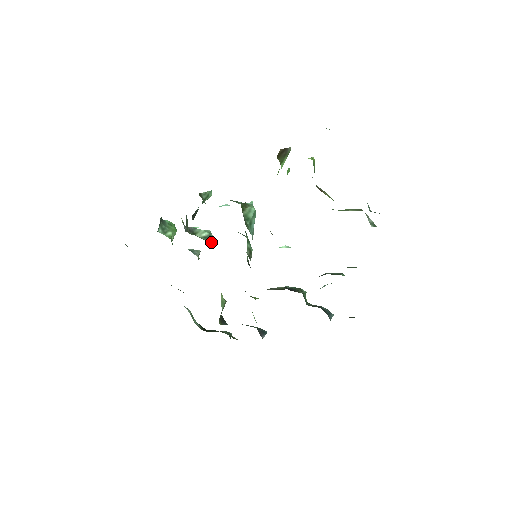
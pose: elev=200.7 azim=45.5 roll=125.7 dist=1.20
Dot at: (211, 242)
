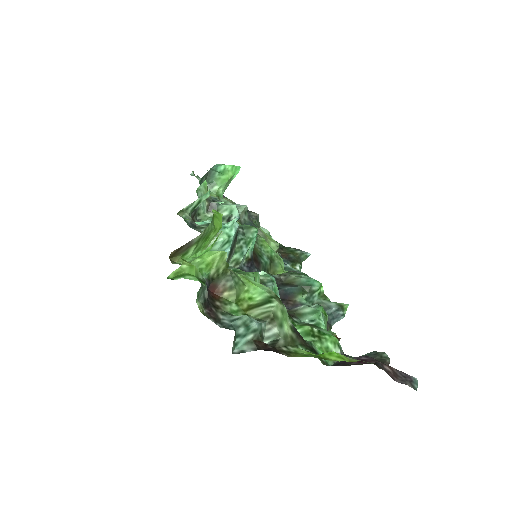
Dot at: occluded
